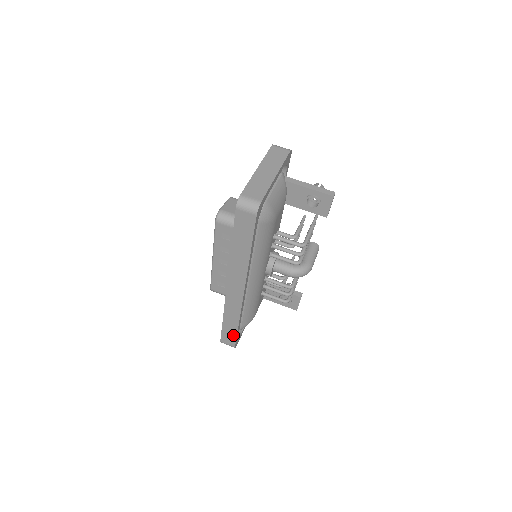
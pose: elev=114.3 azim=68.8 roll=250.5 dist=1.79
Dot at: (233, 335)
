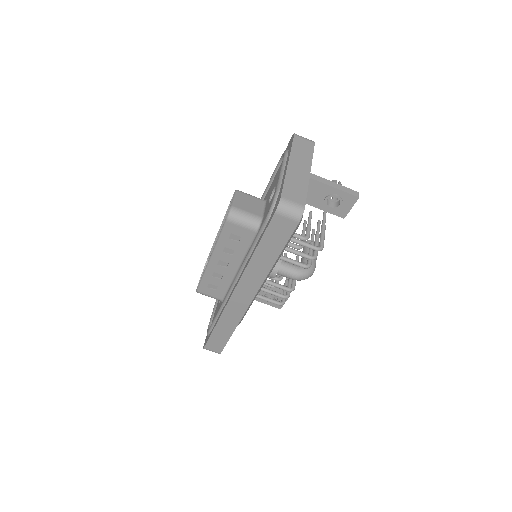
Dot at: (222, 342)
